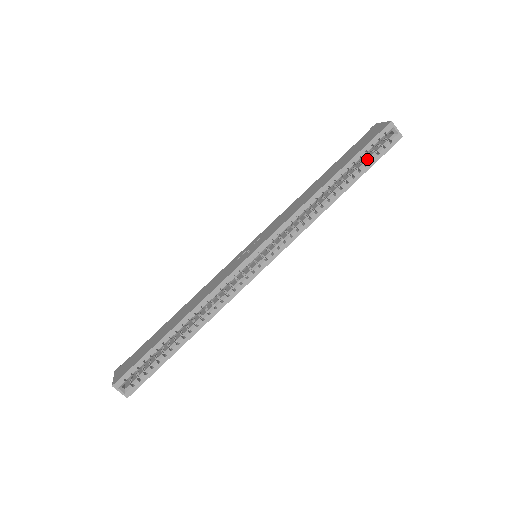
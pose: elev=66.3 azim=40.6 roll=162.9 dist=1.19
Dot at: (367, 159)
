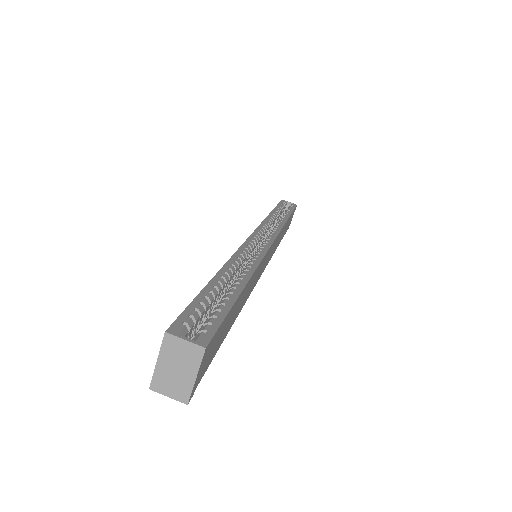
Dot at: (286, 210)
